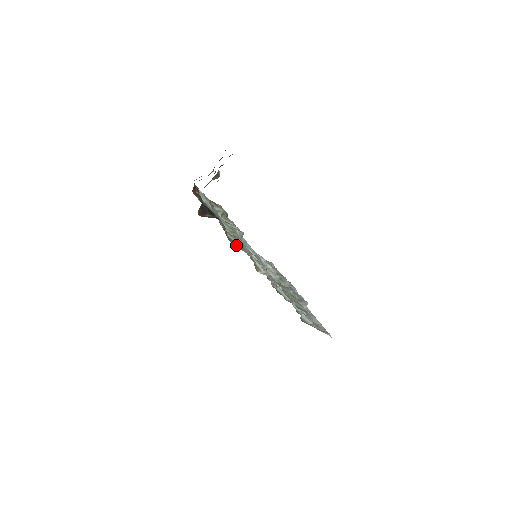
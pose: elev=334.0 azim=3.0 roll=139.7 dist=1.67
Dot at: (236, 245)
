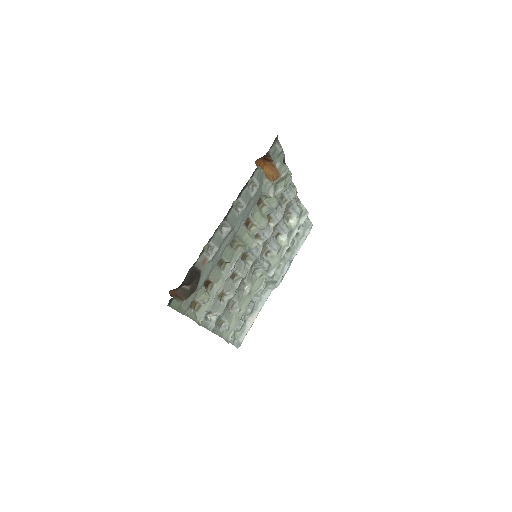
Dot at: (198, 305)
